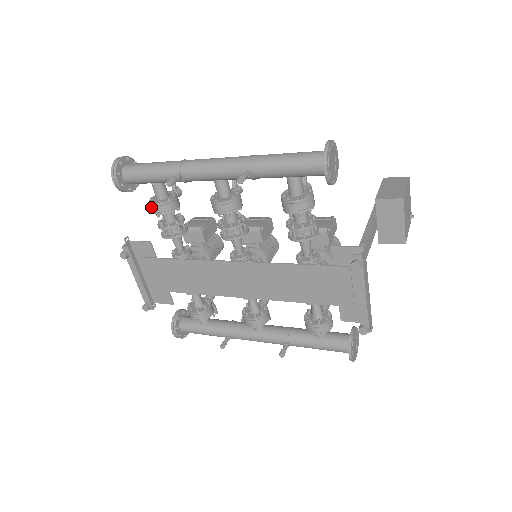
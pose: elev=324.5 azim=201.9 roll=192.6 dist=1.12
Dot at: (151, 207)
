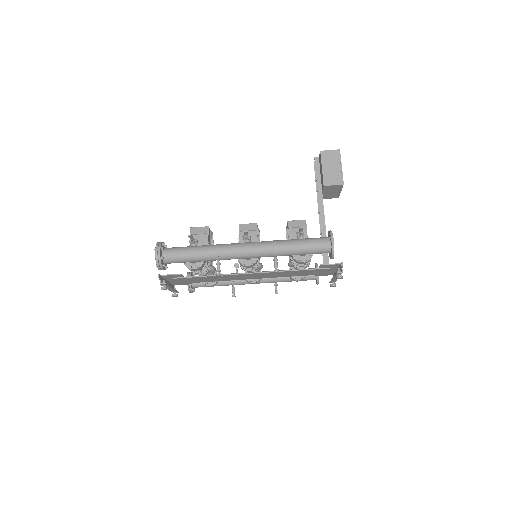
Dot at: (188, 268)
